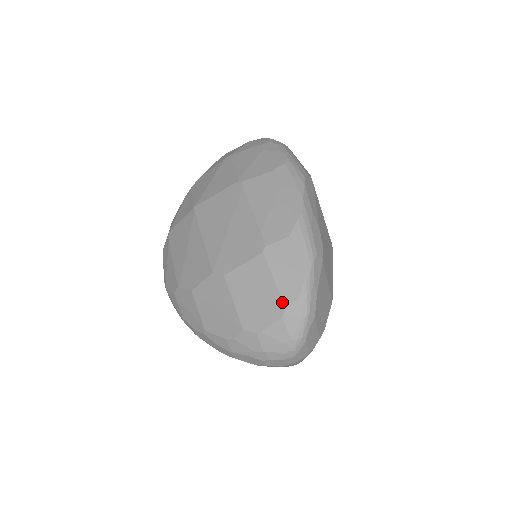
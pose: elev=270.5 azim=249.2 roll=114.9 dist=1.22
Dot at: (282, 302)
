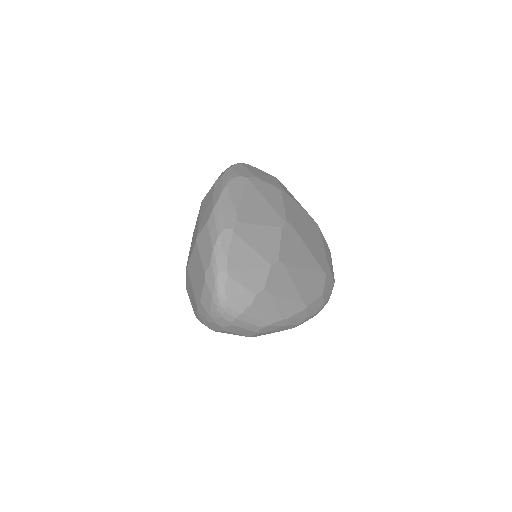
Dot at: (204, 270)
